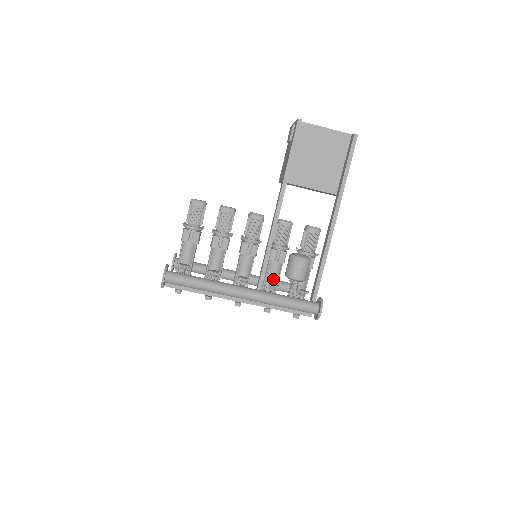
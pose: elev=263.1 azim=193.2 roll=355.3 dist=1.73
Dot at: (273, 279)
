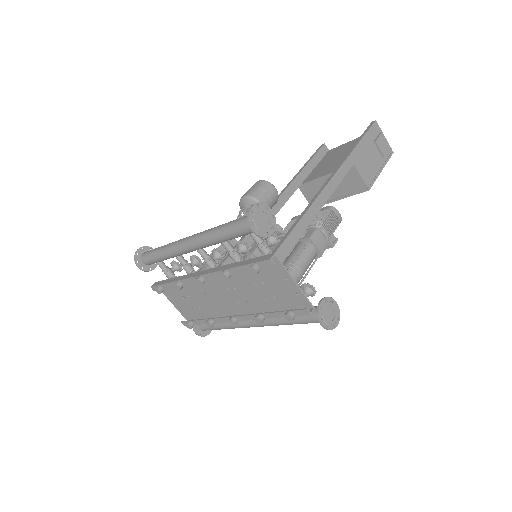
Dot at: occluded
